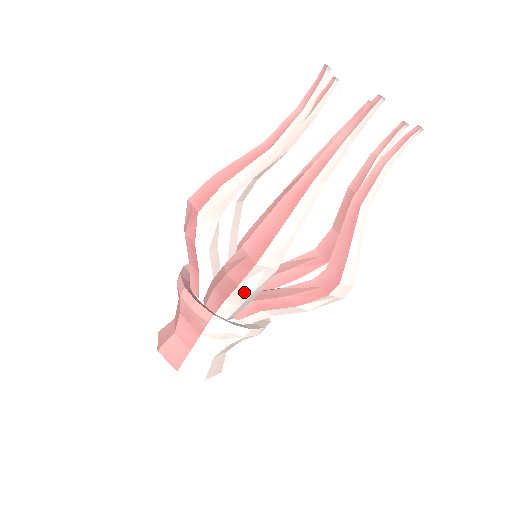
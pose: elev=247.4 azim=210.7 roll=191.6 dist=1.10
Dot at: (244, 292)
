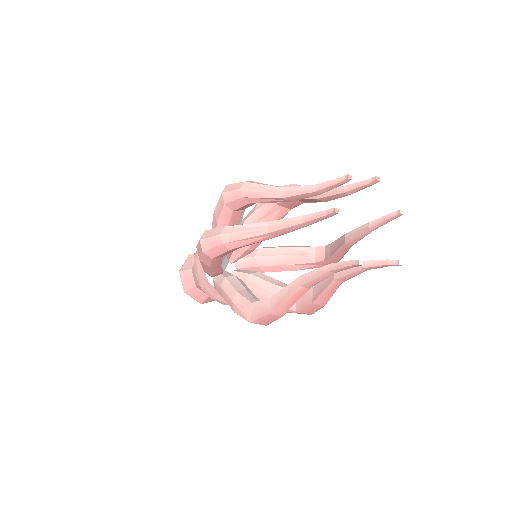
Dot at: occluded
